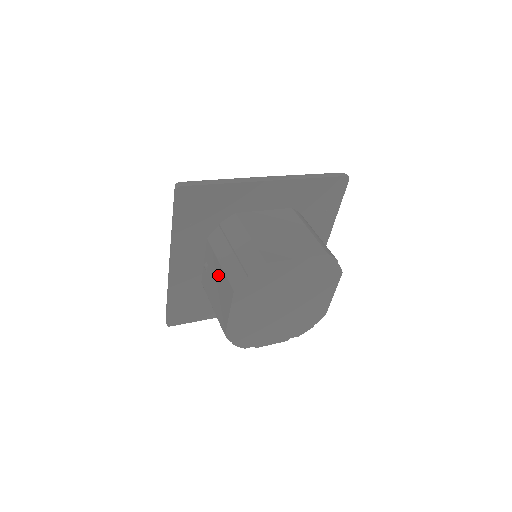
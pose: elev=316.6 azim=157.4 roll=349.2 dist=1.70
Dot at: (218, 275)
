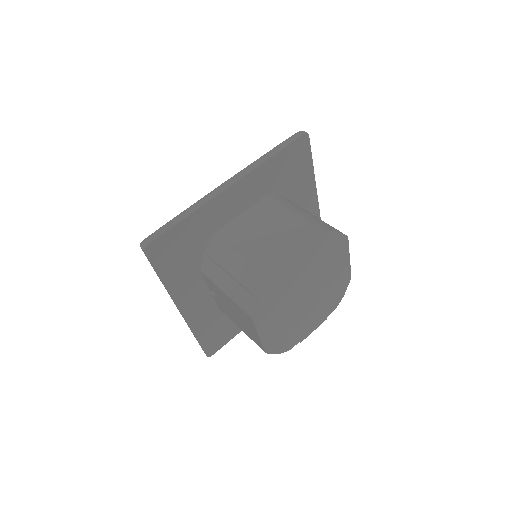
Dot at: (229, 303)
